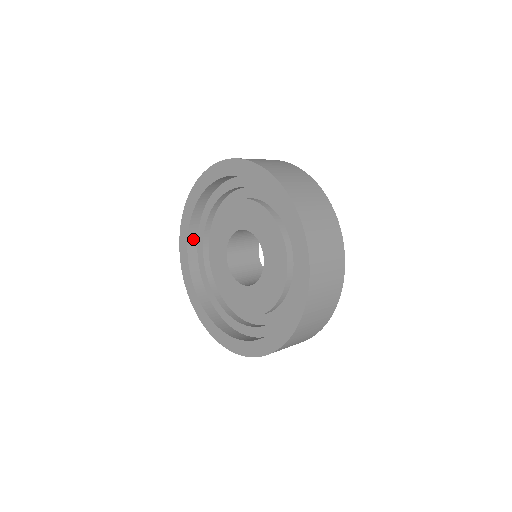
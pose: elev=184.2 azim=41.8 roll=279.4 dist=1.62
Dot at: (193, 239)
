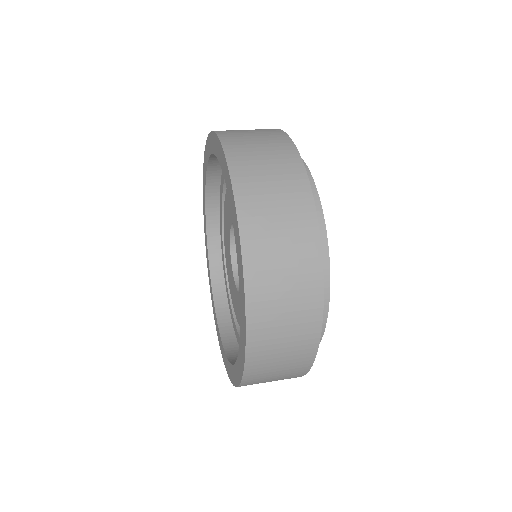
Dot at: (225, 320)
